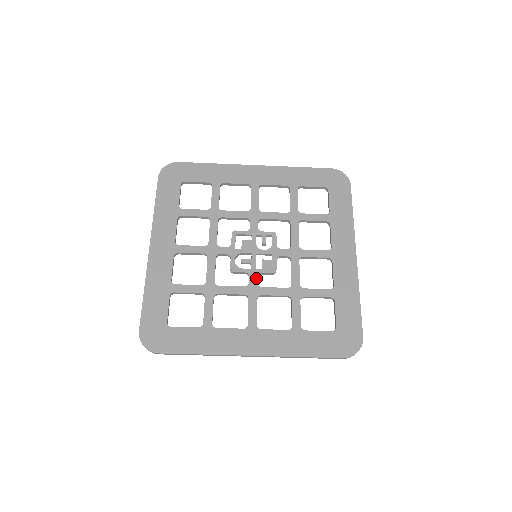
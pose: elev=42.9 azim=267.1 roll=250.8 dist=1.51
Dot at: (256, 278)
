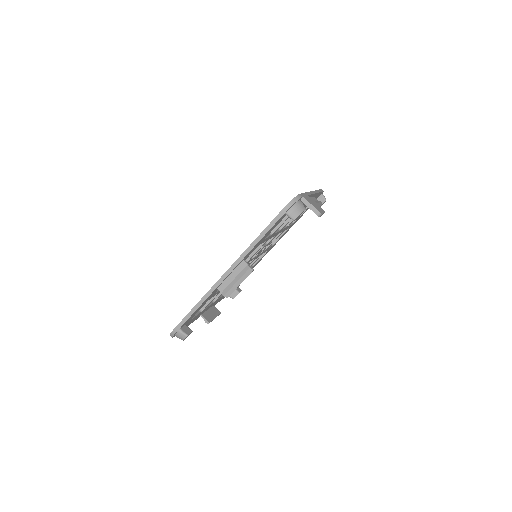
Dot at: occluded
